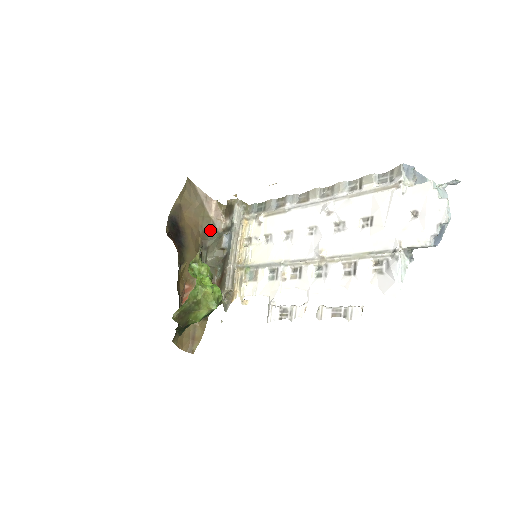
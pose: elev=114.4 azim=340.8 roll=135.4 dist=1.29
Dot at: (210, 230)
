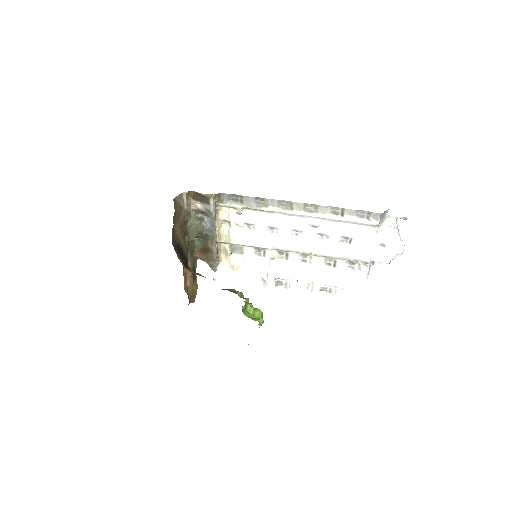
Dot at: (187, 219)
